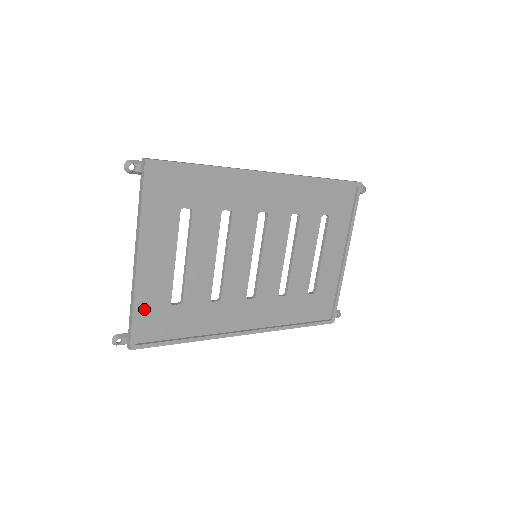
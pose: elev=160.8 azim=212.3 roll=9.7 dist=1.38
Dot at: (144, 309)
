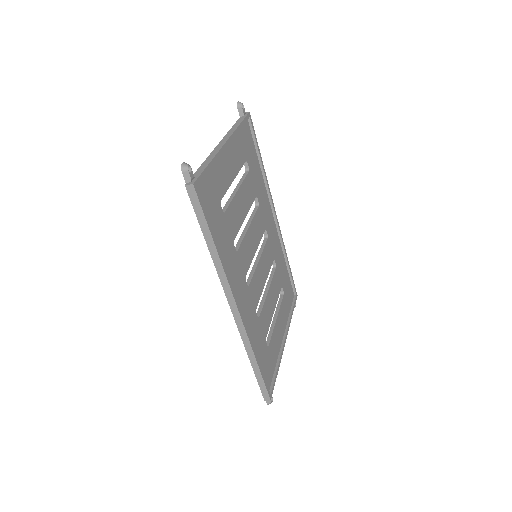
Dot at: (210, 177)
